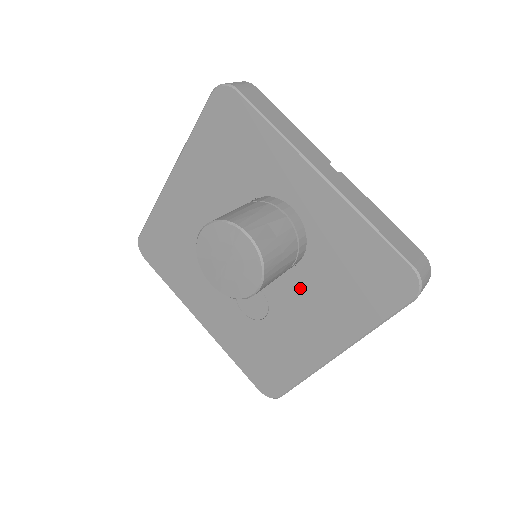
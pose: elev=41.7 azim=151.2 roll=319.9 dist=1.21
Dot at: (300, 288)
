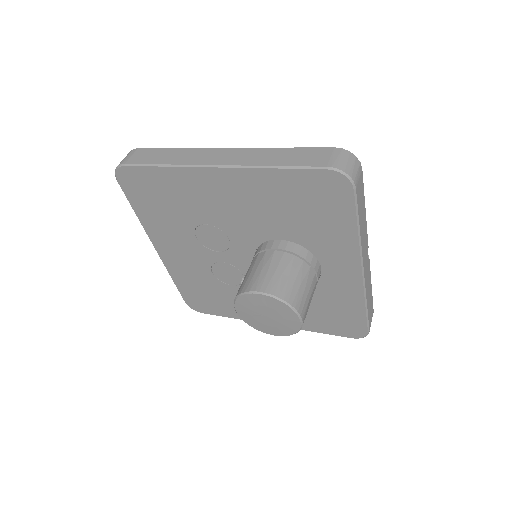
Dot at: occluded
